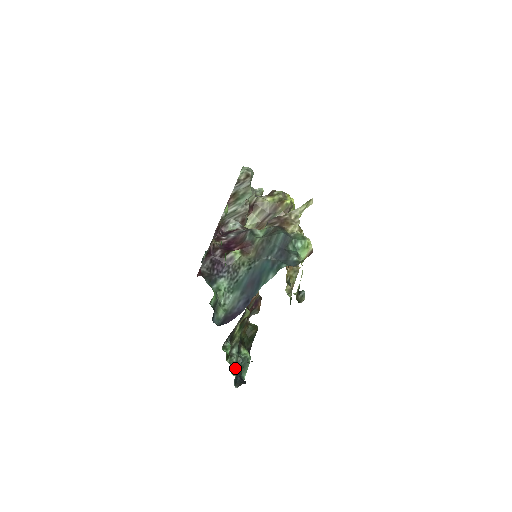
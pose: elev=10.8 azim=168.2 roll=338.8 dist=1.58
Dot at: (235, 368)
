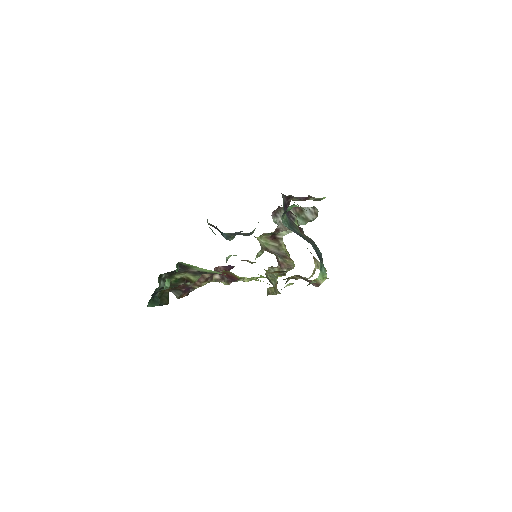
Dot at: (168, 285)
